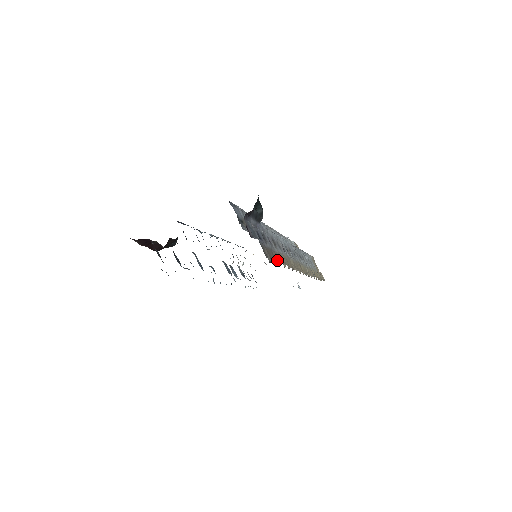
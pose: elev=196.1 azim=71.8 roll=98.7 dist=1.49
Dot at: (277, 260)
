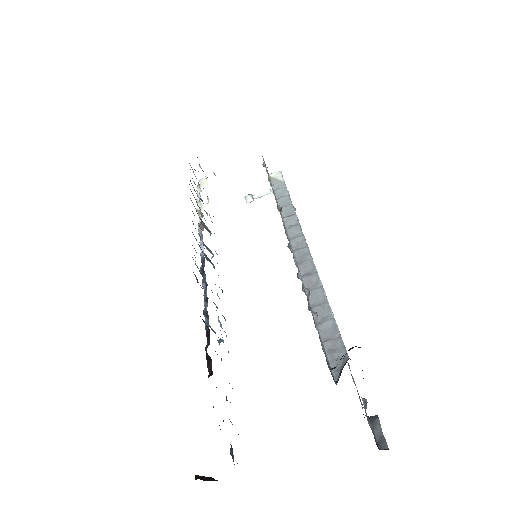
Dot at: occluded
